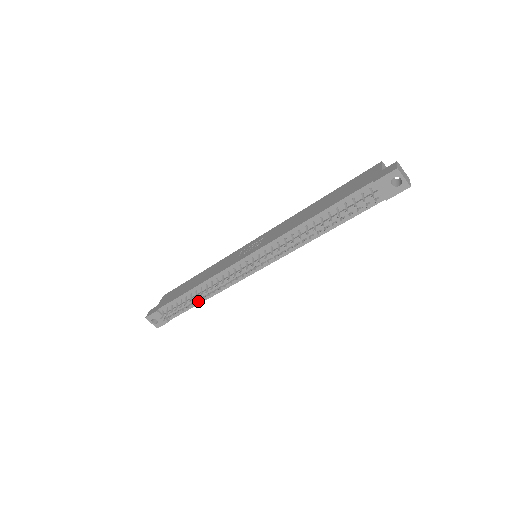
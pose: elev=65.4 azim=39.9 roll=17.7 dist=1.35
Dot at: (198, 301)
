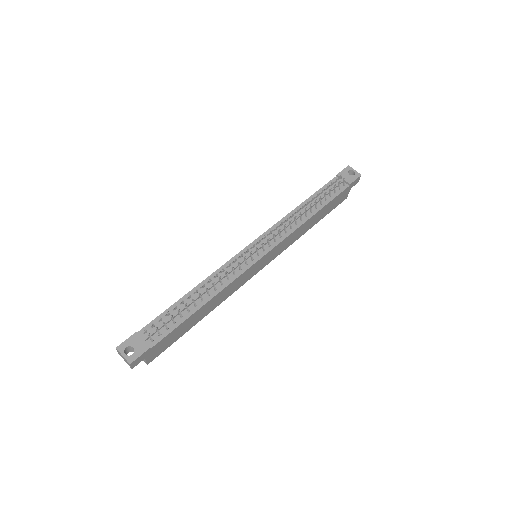
Dot at: (200, 293)
